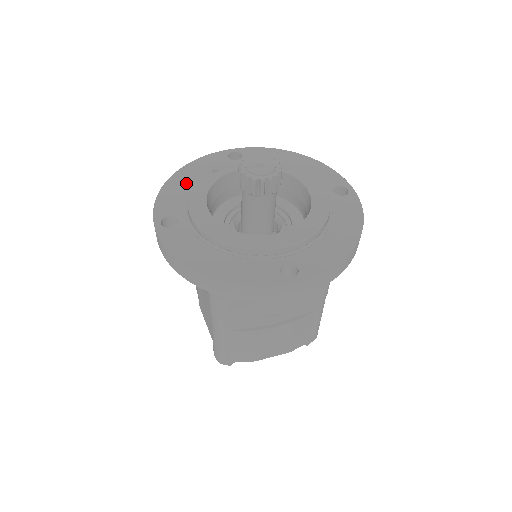
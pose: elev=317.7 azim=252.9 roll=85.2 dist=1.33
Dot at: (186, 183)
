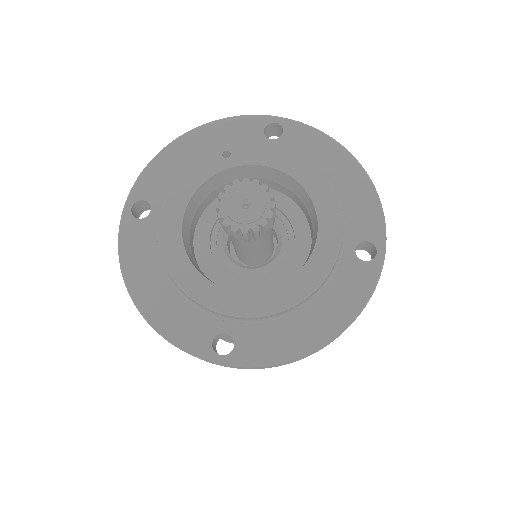
Dot at: (190, 155)
